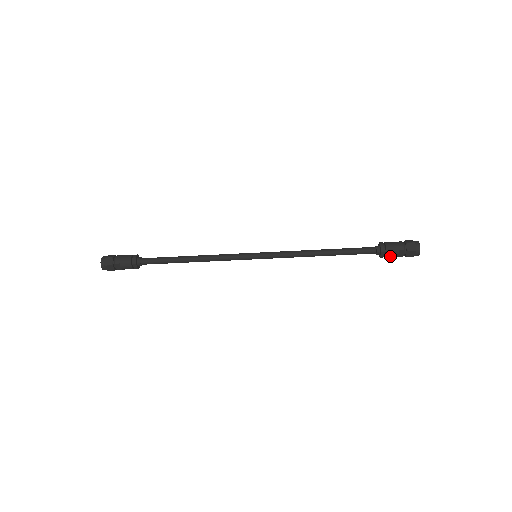
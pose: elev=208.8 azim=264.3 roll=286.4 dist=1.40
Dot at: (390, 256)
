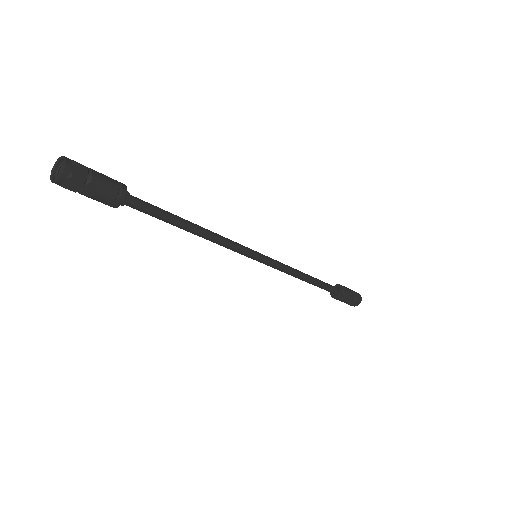
Dot at: (343, 300)
